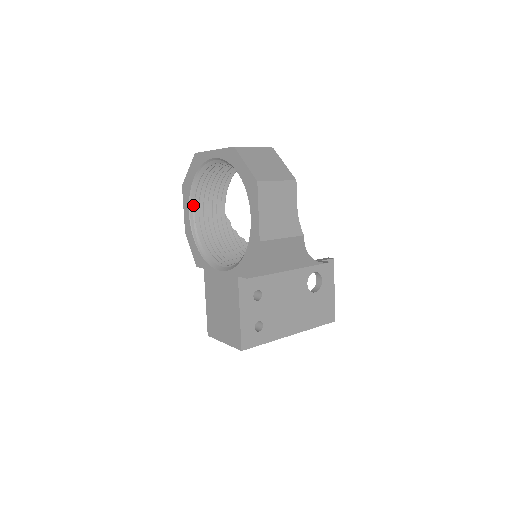
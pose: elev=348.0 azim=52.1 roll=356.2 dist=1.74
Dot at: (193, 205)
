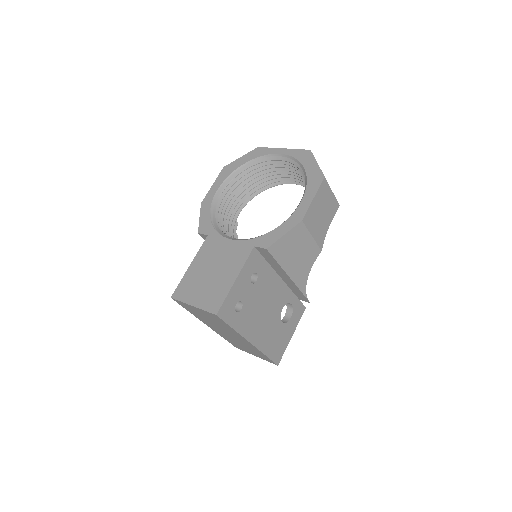
Dot at: (226, 185)
